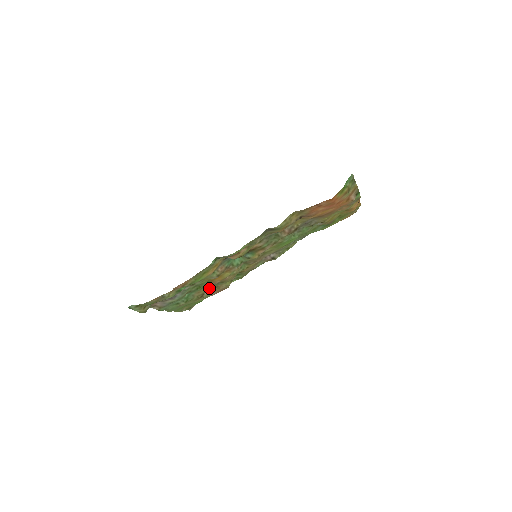
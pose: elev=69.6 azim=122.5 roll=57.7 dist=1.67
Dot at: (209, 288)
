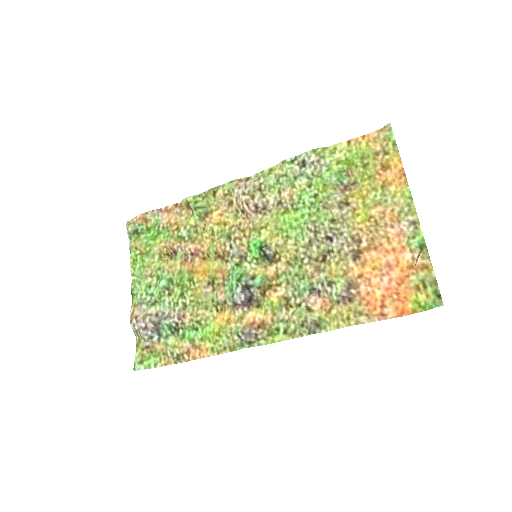
Dot at: (171, 241)
